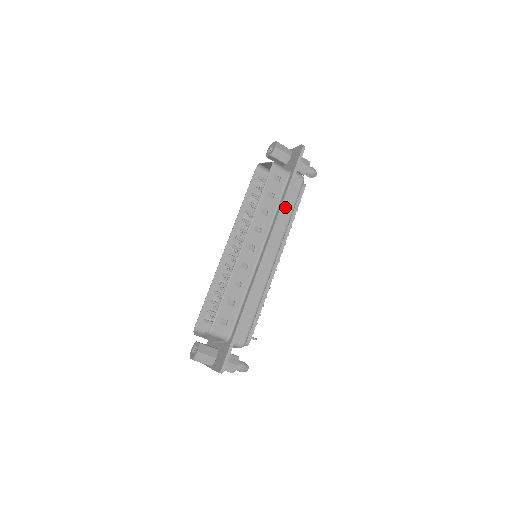
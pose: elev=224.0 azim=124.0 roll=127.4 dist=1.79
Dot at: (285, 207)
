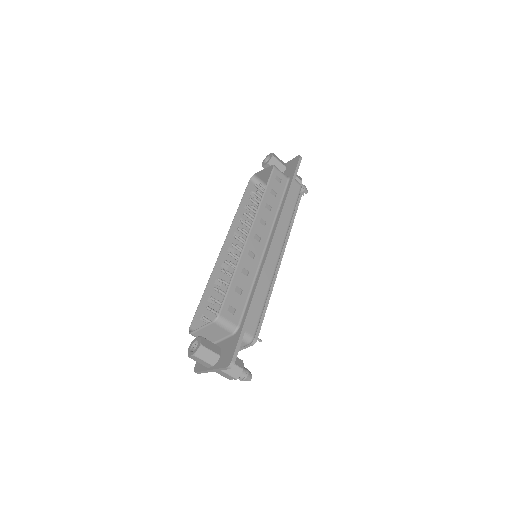
Dot at: (287, 206)
